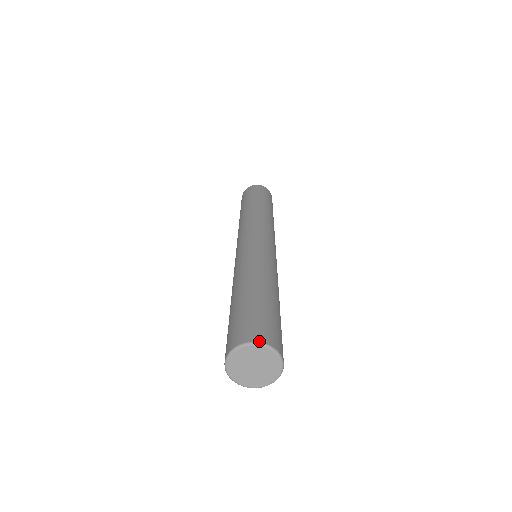
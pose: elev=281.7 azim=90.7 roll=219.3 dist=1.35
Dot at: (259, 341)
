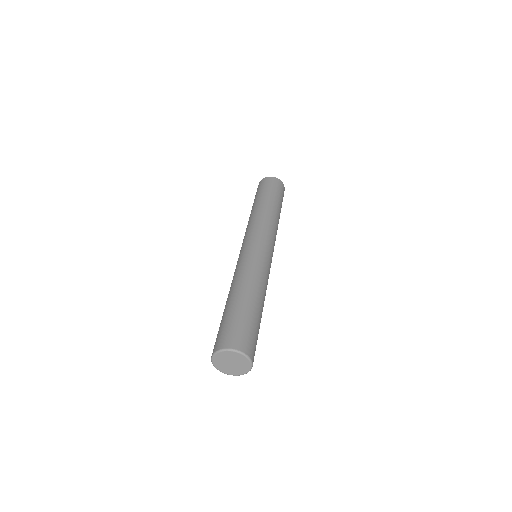
Dot at: (241, 350)
